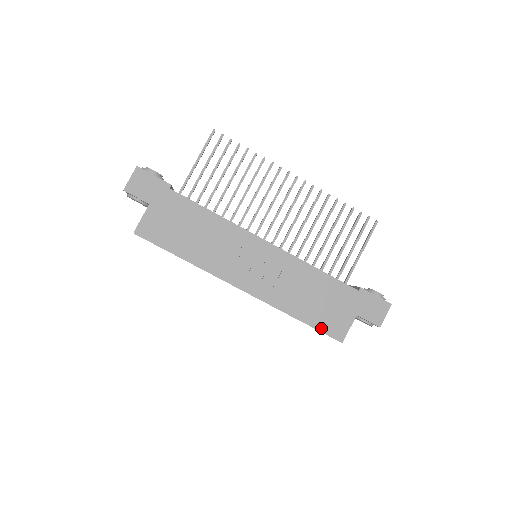
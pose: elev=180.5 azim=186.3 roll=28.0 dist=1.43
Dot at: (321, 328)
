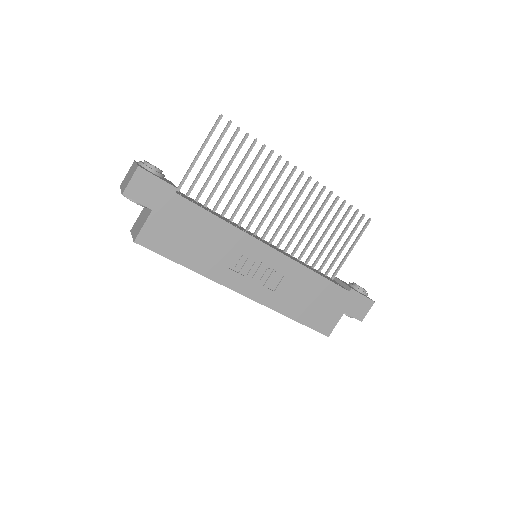
Dot at: (312, 326)
